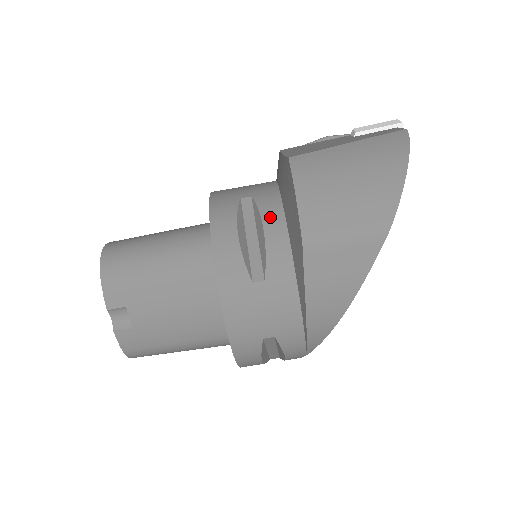
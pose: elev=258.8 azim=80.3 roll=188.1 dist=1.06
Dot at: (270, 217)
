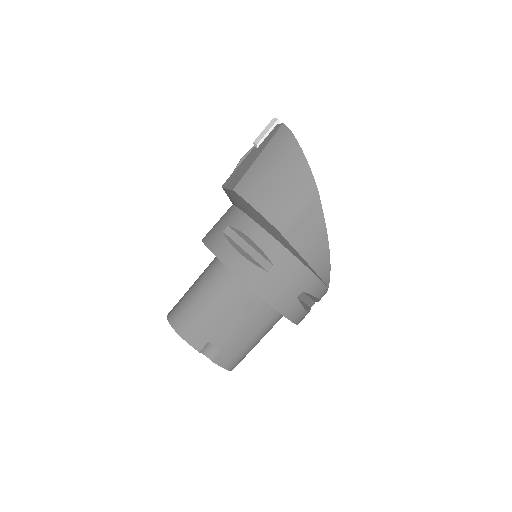
Dot at: (248, 229)
